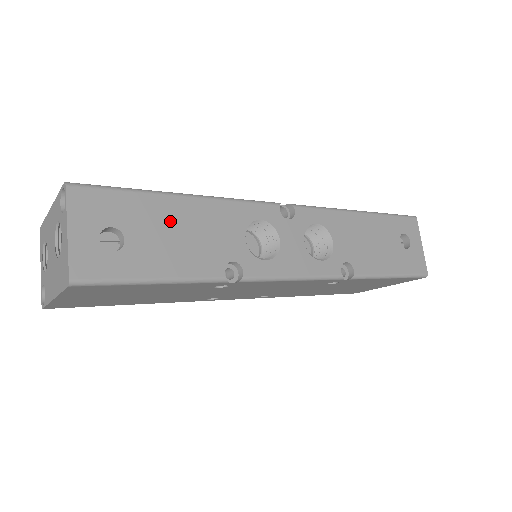
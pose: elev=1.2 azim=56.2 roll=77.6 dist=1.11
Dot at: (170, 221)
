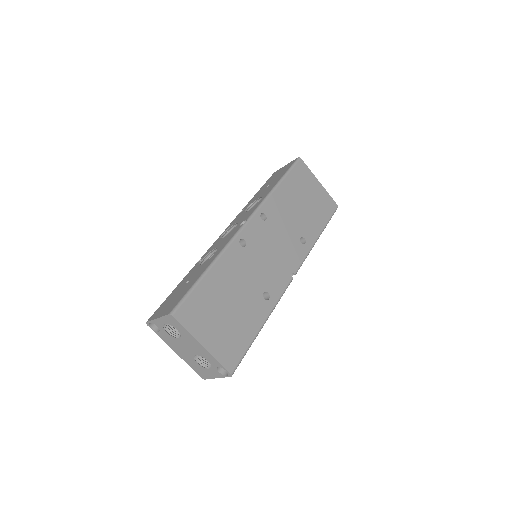
Dot at: occluded
